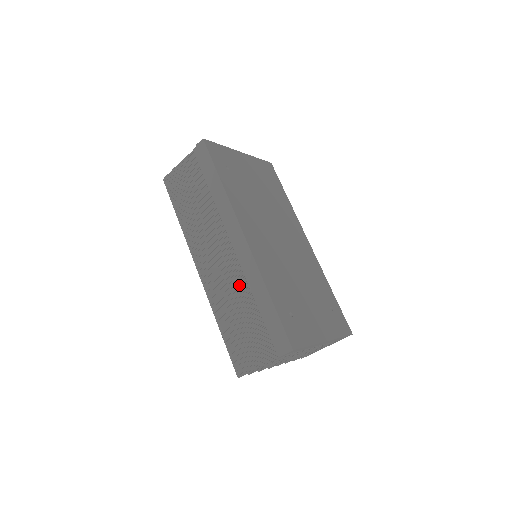
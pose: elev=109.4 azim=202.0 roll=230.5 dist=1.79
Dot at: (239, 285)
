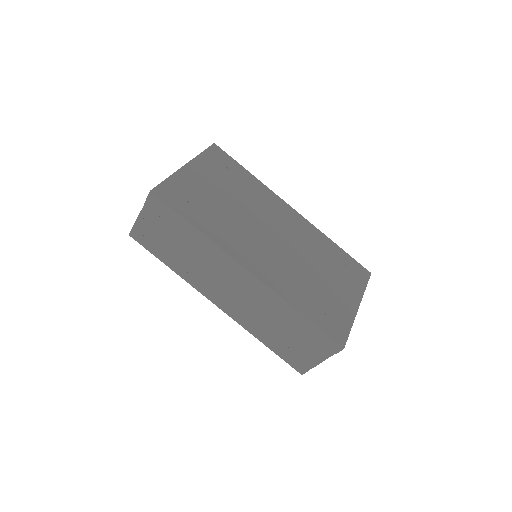
Dot at: (265, 310)
